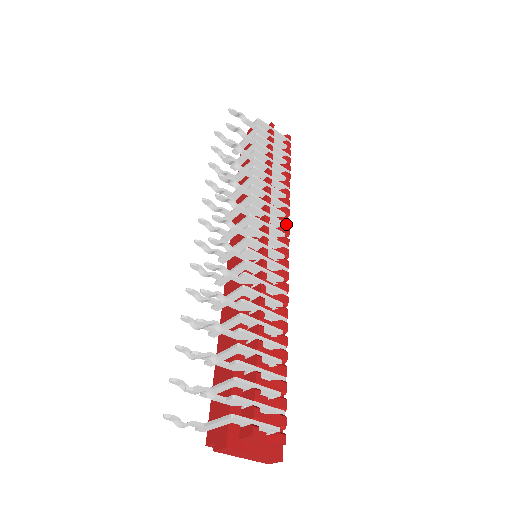
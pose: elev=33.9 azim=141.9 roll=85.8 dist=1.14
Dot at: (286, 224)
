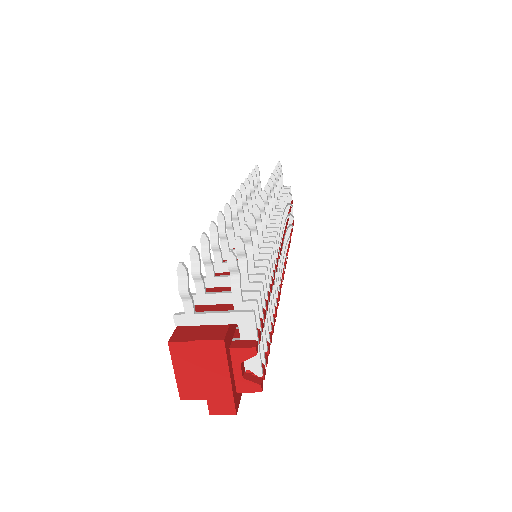
Dot at: (286, 257)
